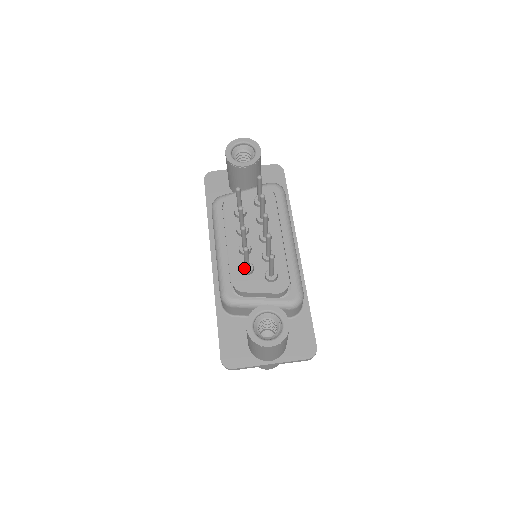
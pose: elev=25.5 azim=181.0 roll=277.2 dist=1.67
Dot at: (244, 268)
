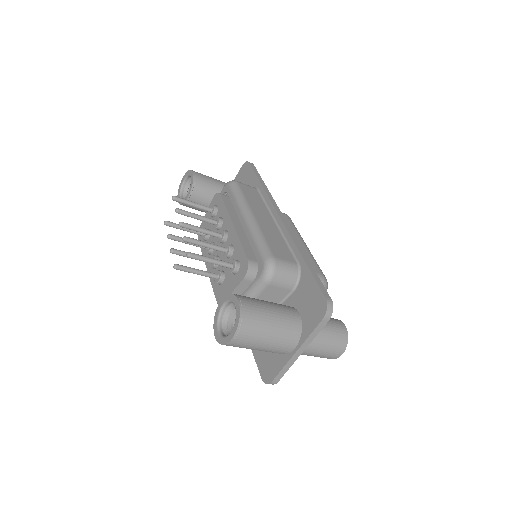
Dot at: (216, 280)
